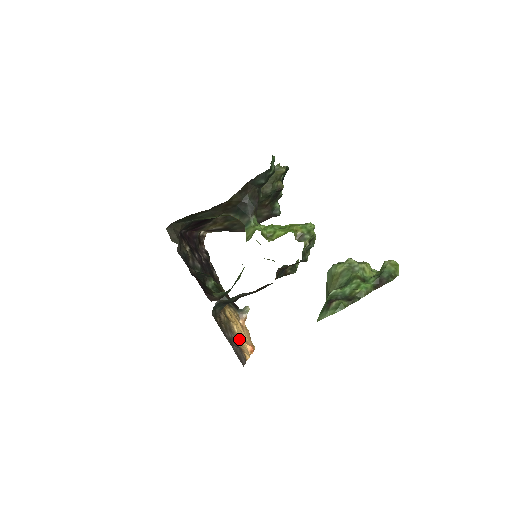
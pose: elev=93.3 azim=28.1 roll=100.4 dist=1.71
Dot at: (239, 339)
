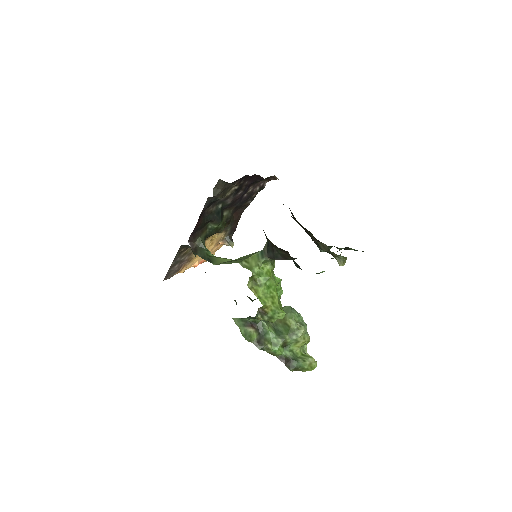
Dot at: (192, 259)
